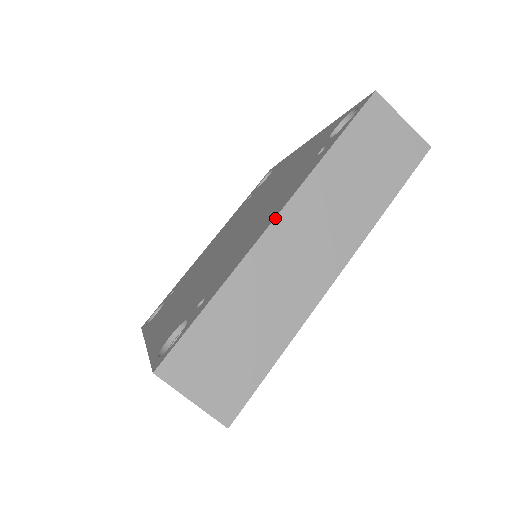
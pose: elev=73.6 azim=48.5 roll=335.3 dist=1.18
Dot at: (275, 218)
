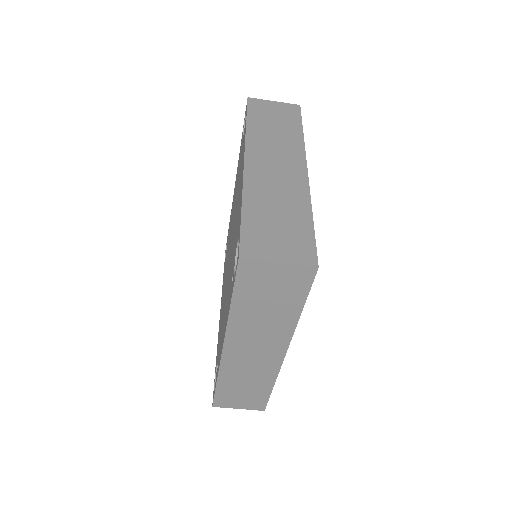
Dot at: (223, 348)
